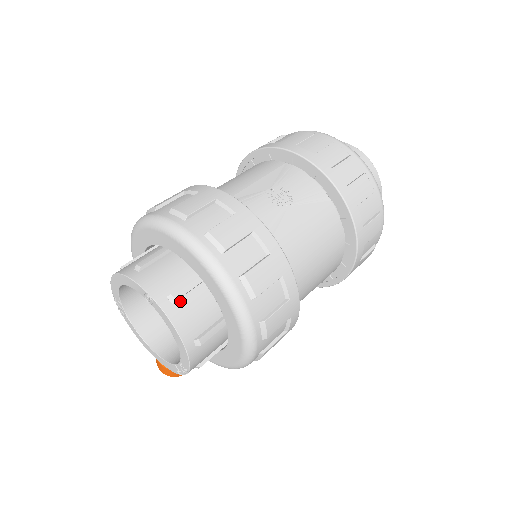
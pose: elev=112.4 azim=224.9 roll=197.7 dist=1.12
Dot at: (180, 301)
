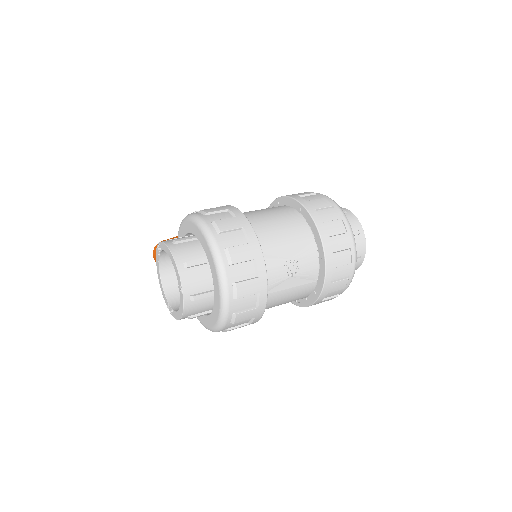
Dot at: (195, 300)
